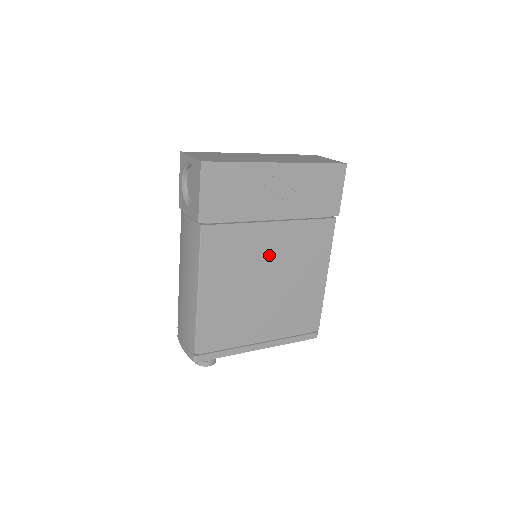
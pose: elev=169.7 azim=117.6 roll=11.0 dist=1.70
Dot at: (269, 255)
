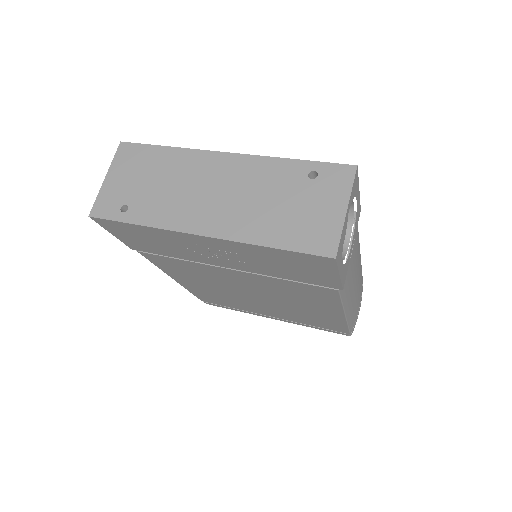
Dot at: (242, 284)
